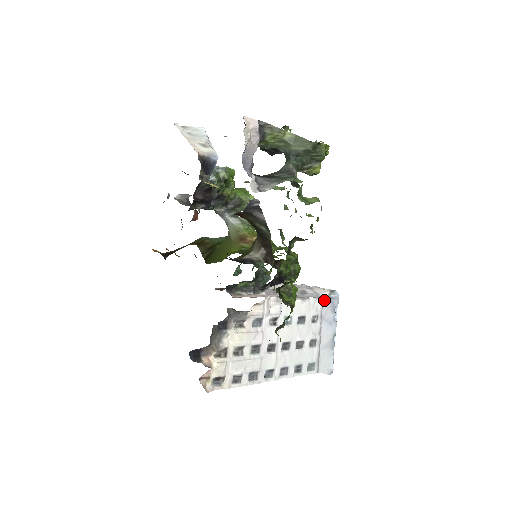
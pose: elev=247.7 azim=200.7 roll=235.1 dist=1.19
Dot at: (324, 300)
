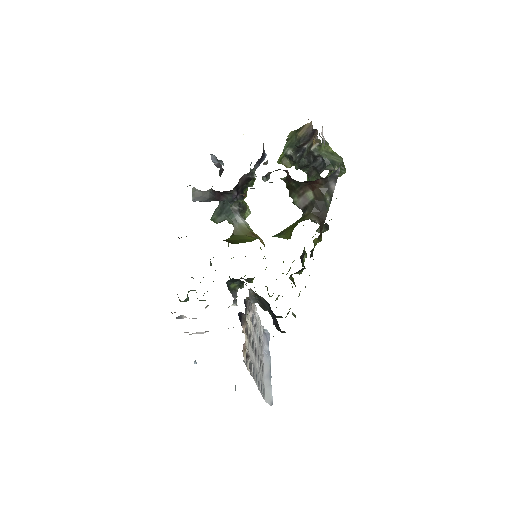
Dot at: (262, 332)
